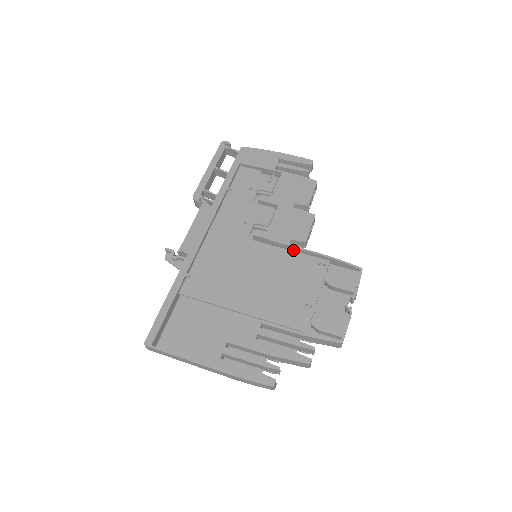
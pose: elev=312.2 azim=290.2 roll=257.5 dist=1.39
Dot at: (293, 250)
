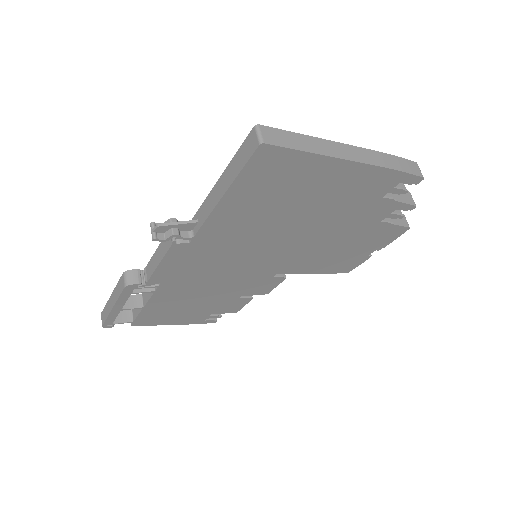
Dot at: occluded
